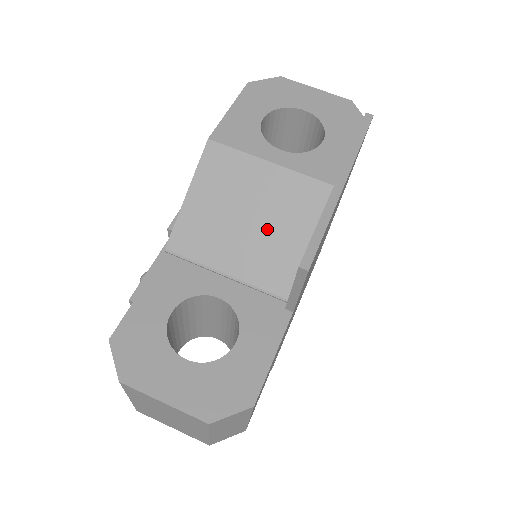
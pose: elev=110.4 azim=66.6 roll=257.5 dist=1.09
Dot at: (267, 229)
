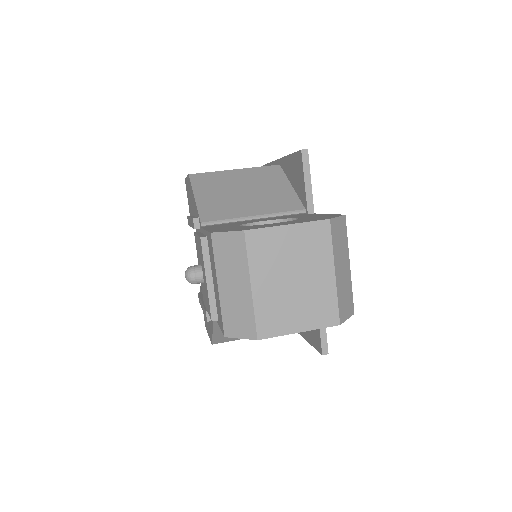
Dot at: (260, 190)
